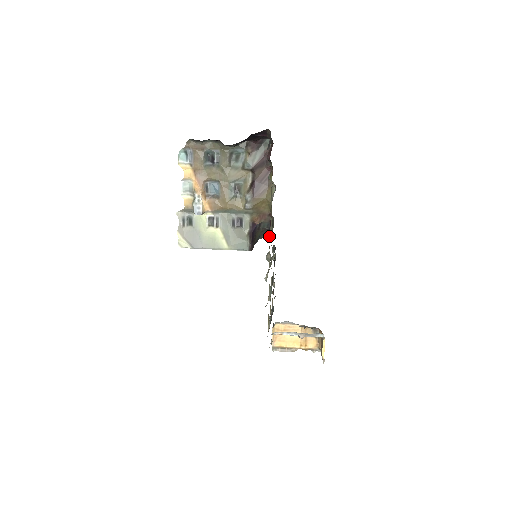
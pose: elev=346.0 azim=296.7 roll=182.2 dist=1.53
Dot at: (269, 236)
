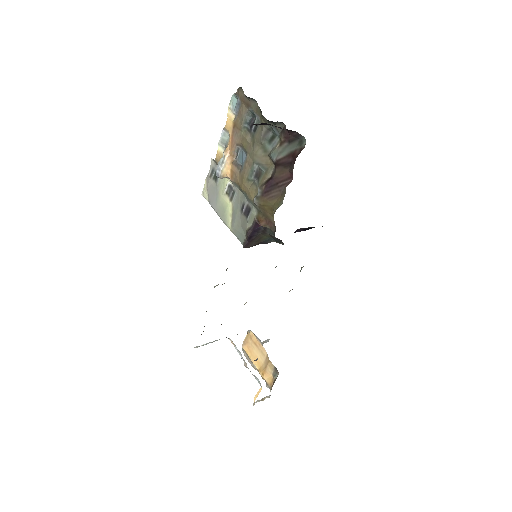
Dot at: occluded
